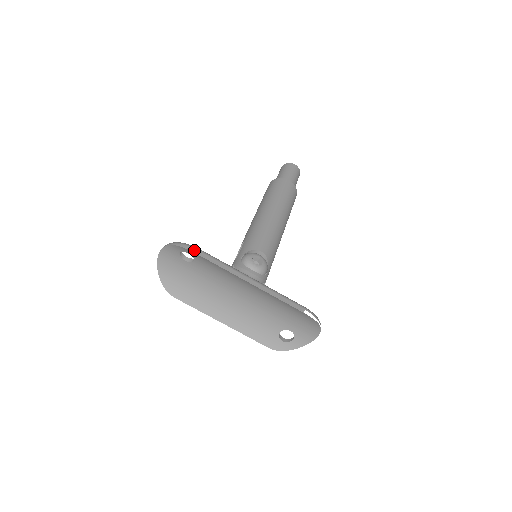
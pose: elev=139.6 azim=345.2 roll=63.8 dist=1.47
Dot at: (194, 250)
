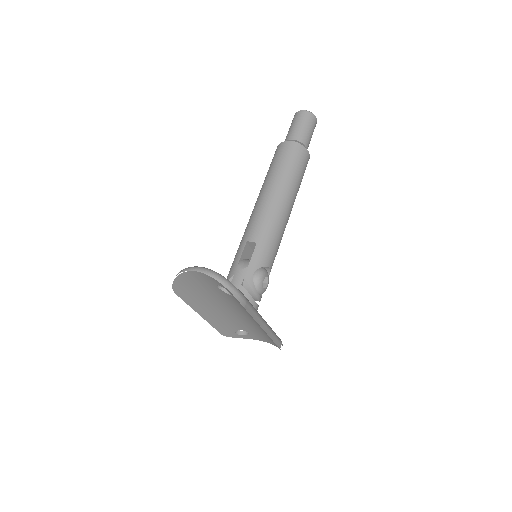
Dot at: (243, 302)
